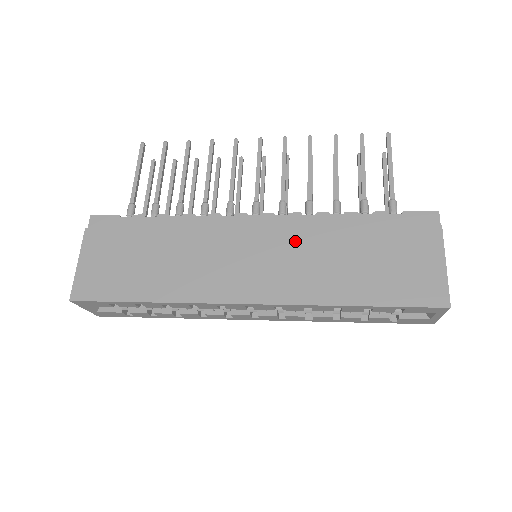
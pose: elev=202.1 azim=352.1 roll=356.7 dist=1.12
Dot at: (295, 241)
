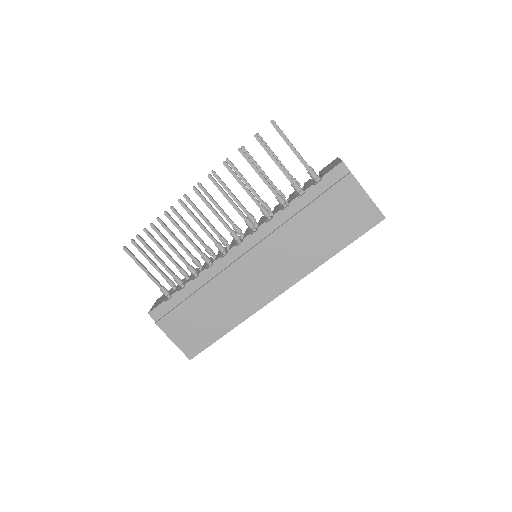
Dot at: (277, 243)
